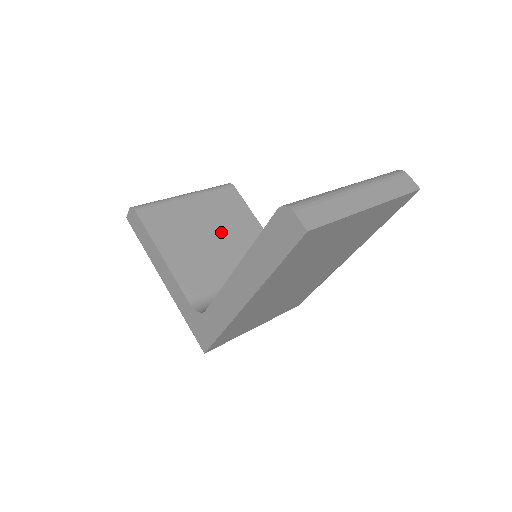
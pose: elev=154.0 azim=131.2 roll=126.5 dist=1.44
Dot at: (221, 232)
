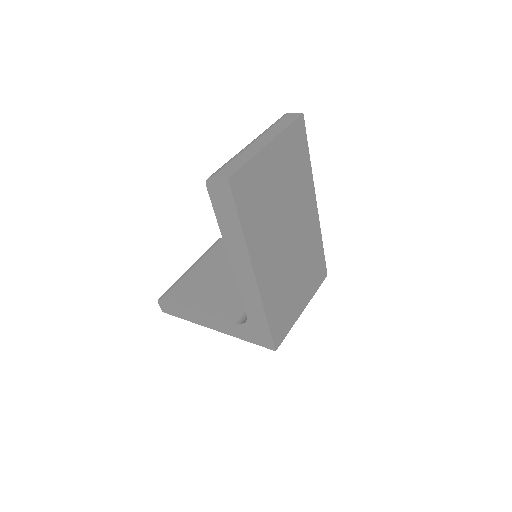
Dot at: (231, 269)
